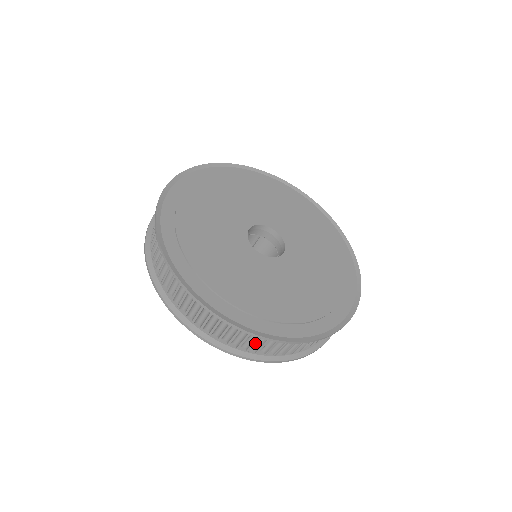
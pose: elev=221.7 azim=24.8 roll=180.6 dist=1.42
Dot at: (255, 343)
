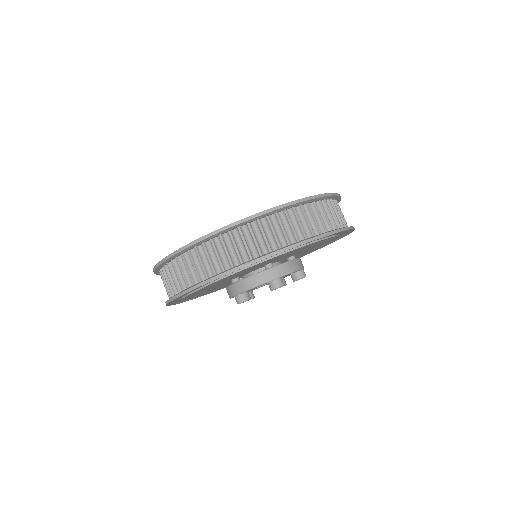
Dot at: (326, 215)
